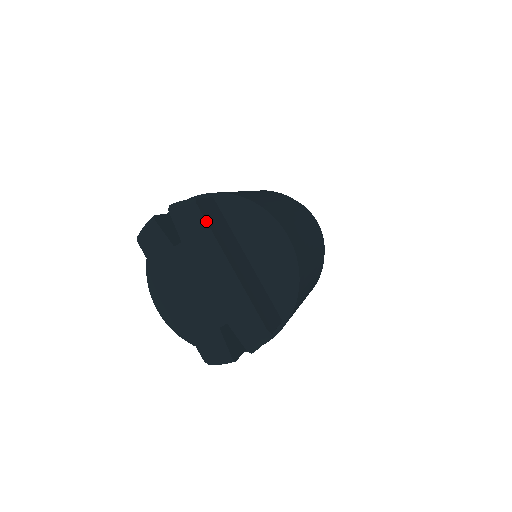
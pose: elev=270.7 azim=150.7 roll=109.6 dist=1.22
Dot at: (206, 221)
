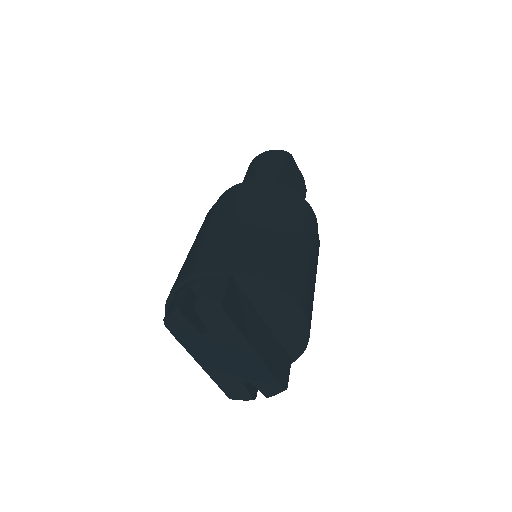
Dot at: (233, 322)
